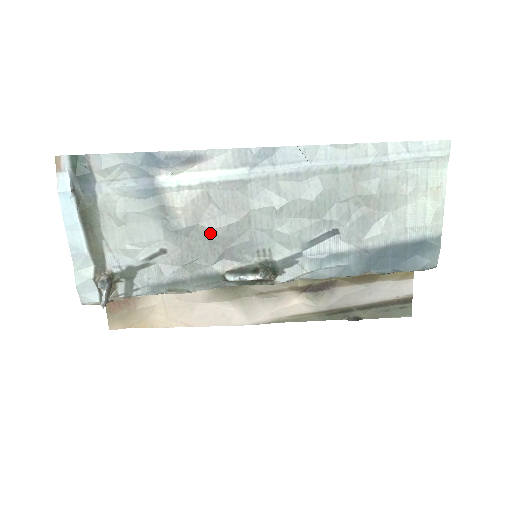
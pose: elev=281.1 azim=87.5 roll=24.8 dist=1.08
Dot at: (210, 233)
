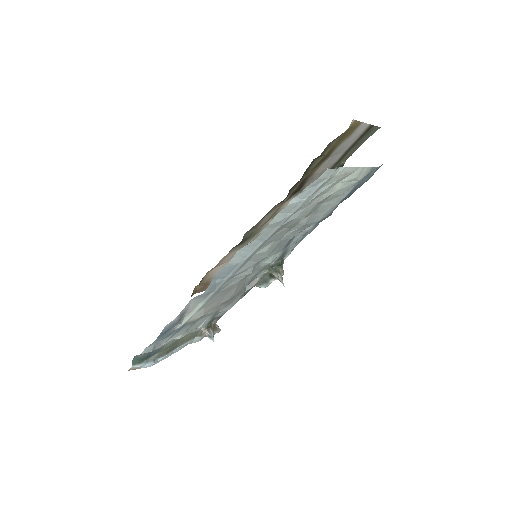
Dot at: occluded
